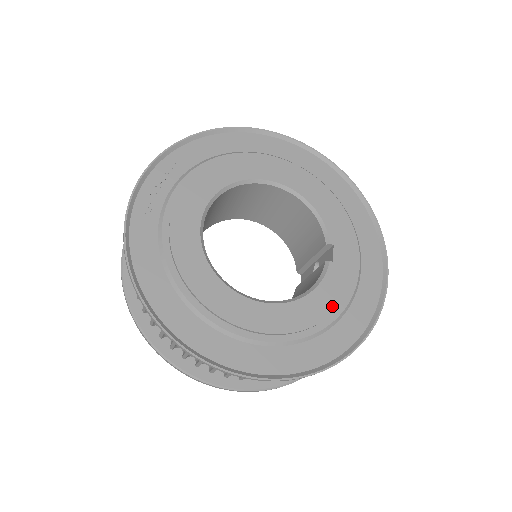
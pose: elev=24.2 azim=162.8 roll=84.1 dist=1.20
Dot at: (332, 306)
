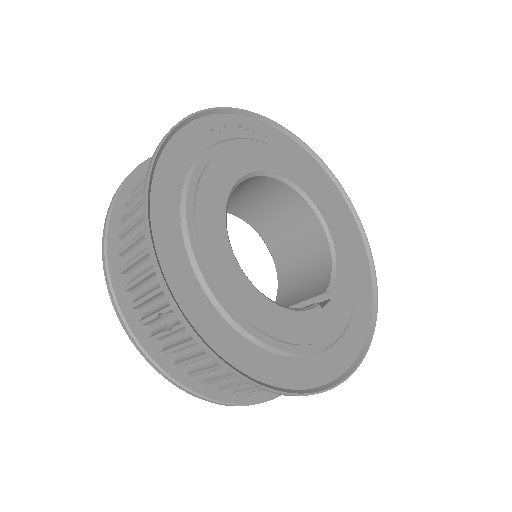
Dot at: (296, 338)
